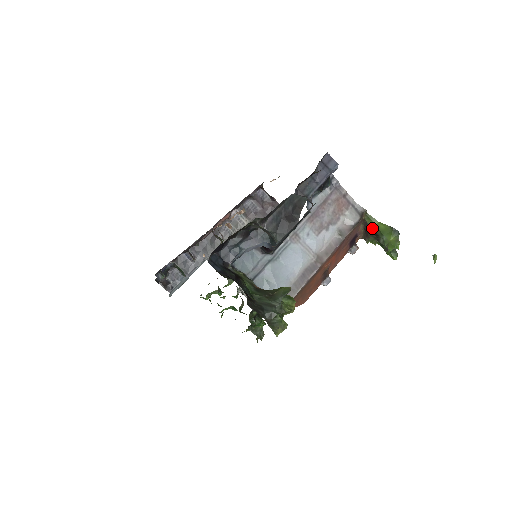
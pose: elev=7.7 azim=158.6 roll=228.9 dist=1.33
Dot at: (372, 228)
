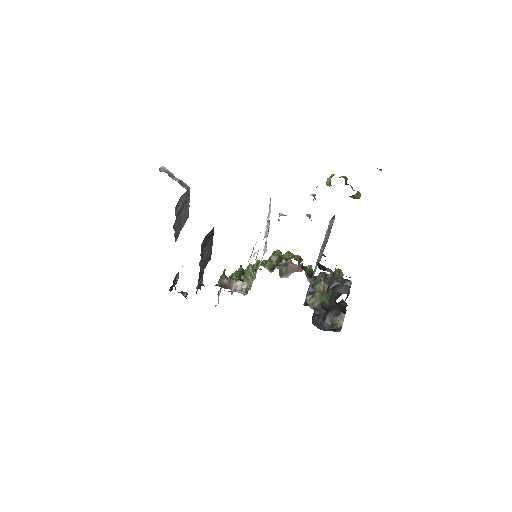
Dot at: occluded
